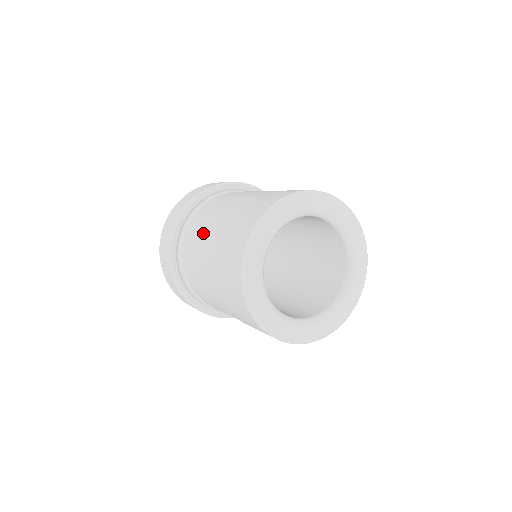
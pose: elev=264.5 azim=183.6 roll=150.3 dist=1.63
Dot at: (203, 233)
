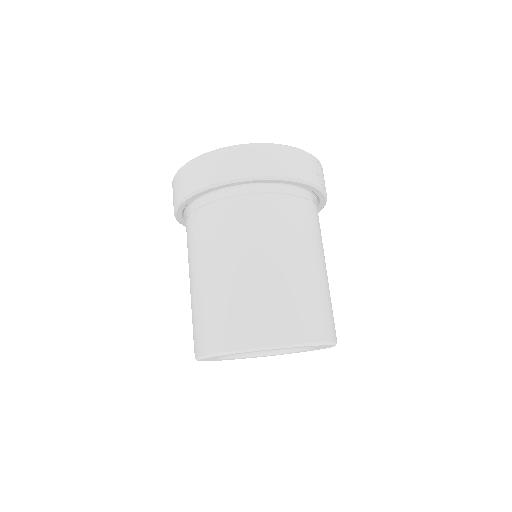
Dot at: (245, 244)
